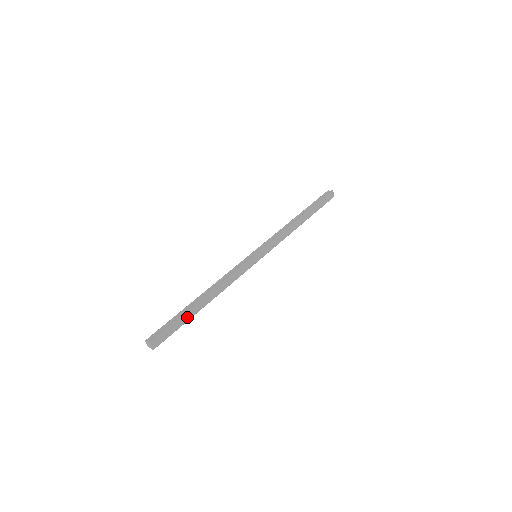
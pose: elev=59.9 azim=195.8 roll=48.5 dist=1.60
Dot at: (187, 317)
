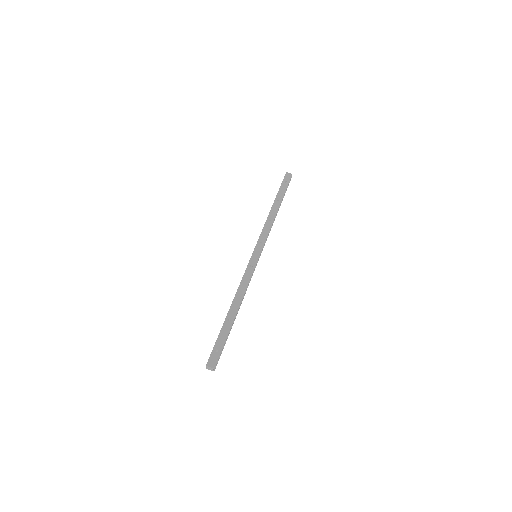
Dot at: (226, 330)
